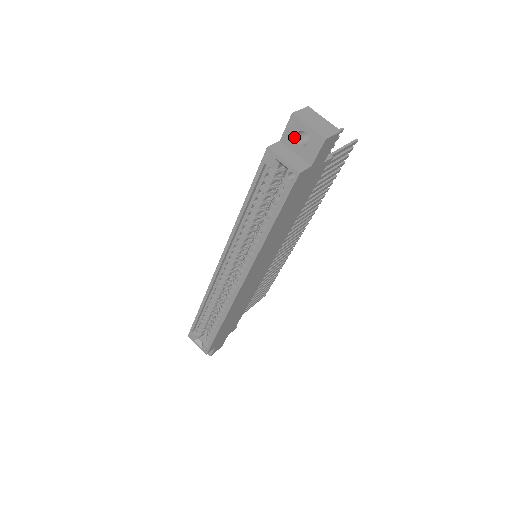
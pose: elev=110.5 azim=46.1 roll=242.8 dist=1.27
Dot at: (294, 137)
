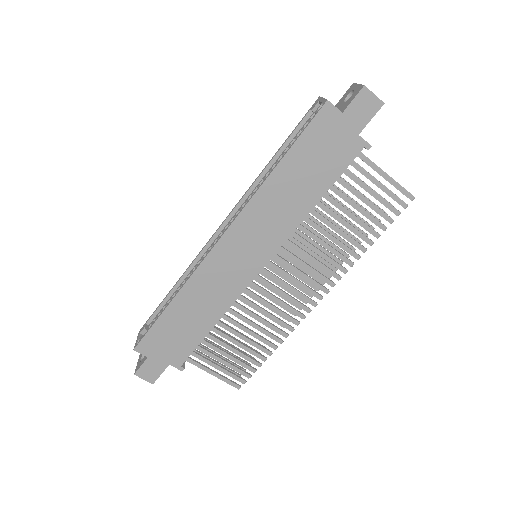
Dot at: (344, 99)
